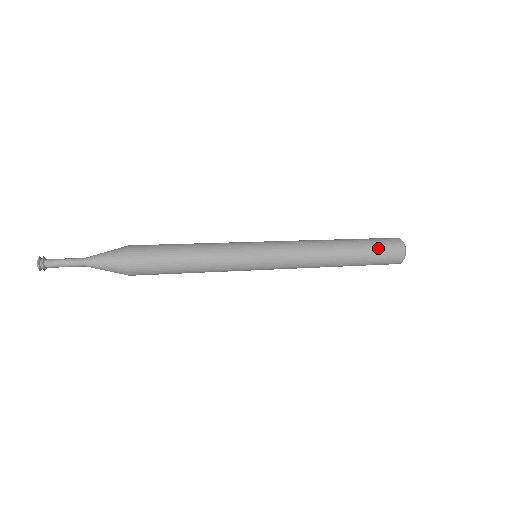
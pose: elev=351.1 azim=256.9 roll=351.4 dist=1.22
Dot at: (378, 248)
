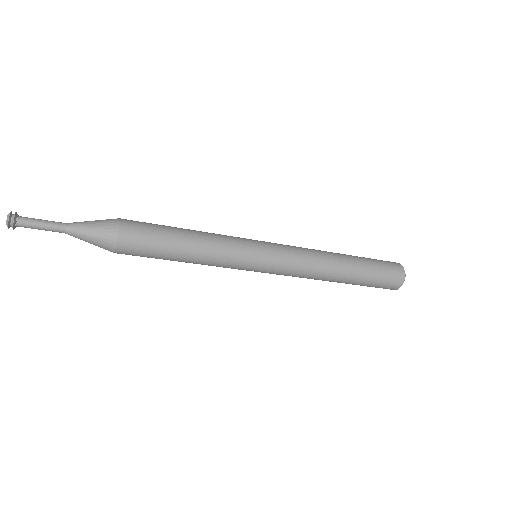
Dot at: occluded
